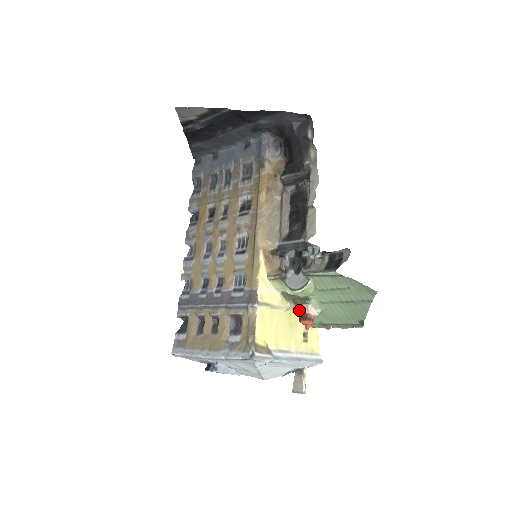
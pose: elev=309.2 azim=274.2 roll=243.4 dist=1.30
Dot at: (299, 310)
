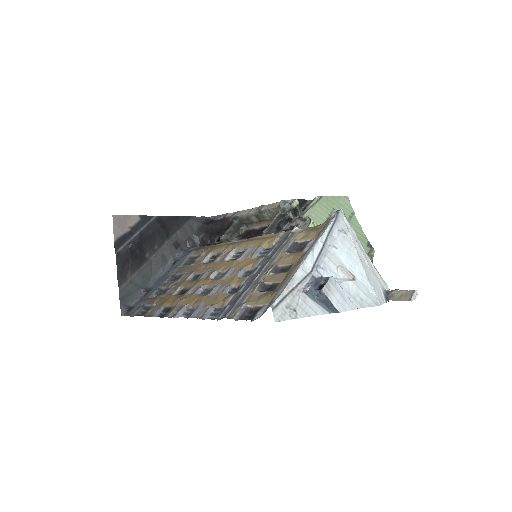
Dot at: occluded
